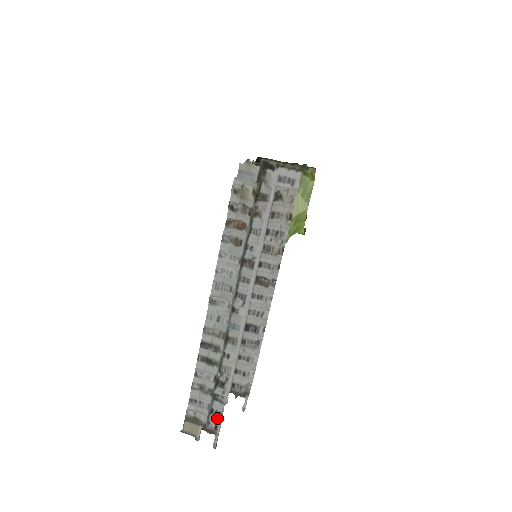
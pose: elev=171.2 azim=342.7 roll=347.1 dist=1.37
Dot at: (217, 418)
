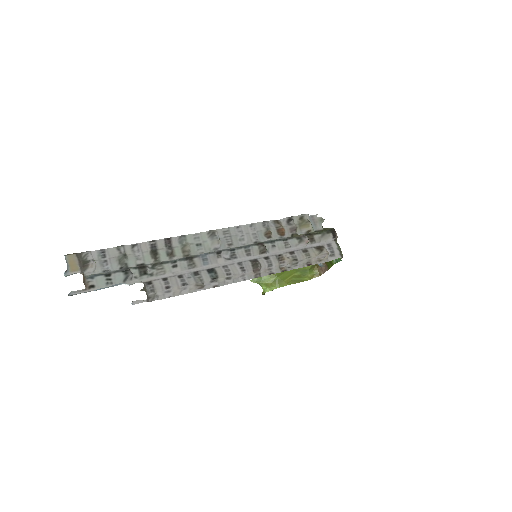
Dot at: (104, 283)
